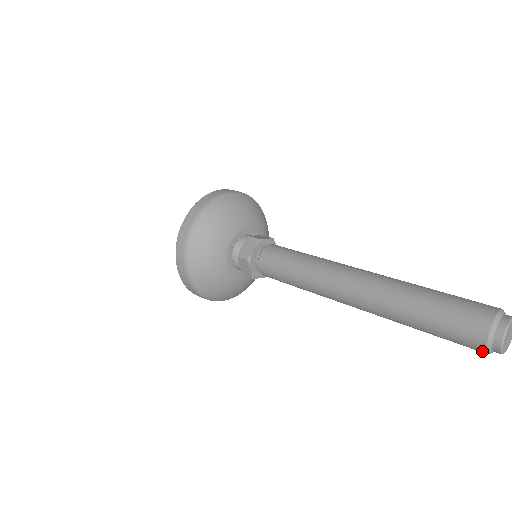
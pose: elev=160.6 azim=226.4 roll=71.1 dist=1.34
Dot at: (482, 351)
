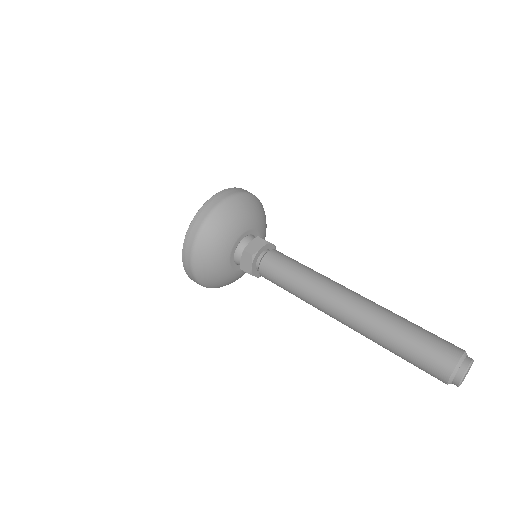
Dot at: (444, 380)
